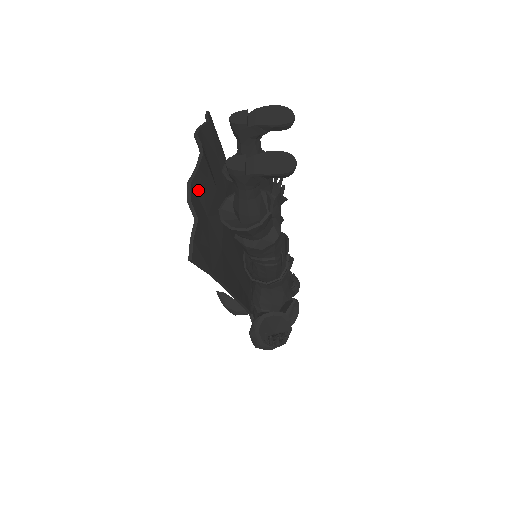
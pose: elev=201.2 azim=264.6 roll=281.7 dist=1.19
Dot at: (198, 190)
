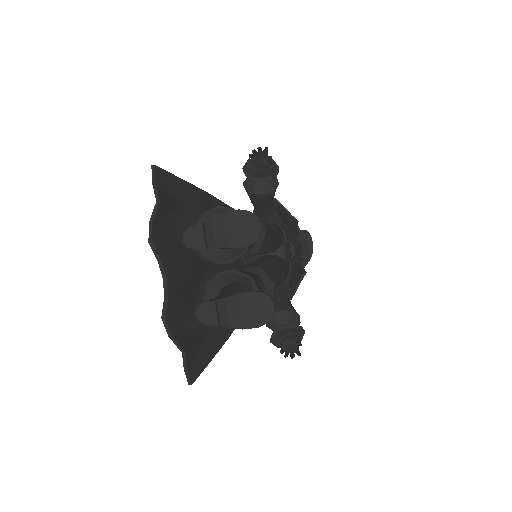
Dot at: (175, 308)
